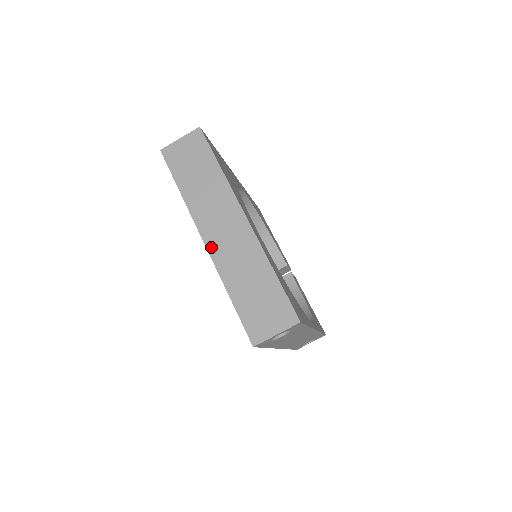
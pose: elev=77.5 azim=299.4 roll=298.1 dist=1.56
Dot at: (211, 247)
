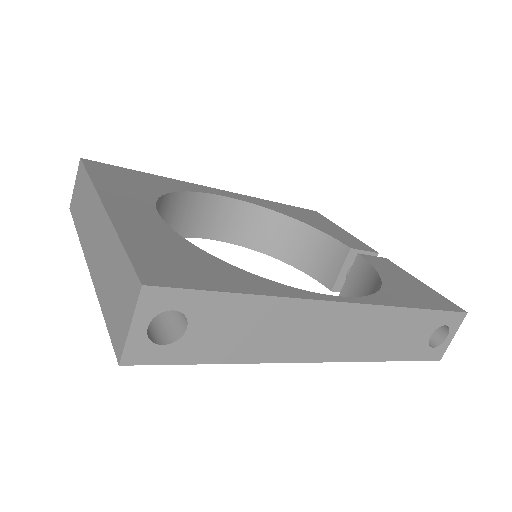
Dot at: (90, 266)
